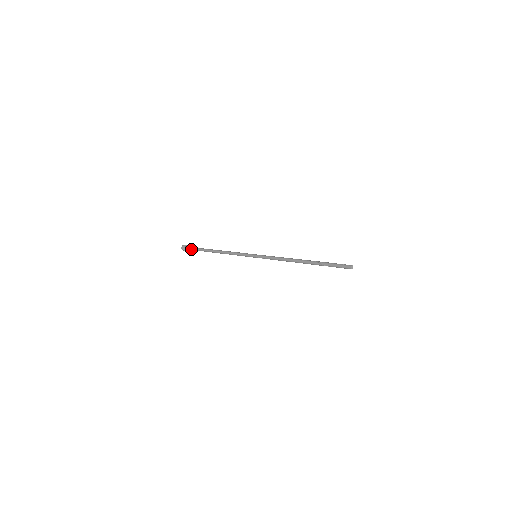
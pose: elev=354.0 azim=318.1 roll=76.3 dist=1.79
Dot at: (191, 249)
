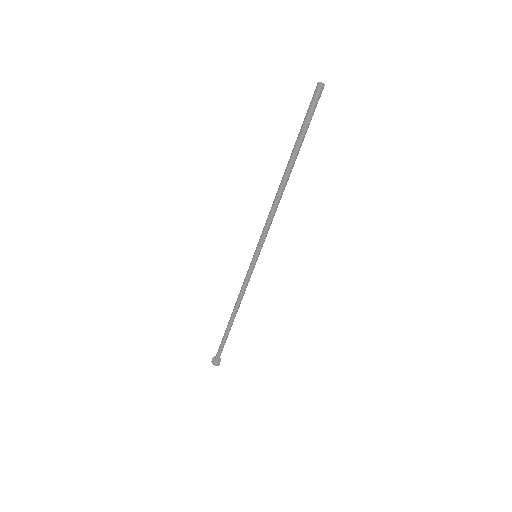
Dot at: (218, 351)
